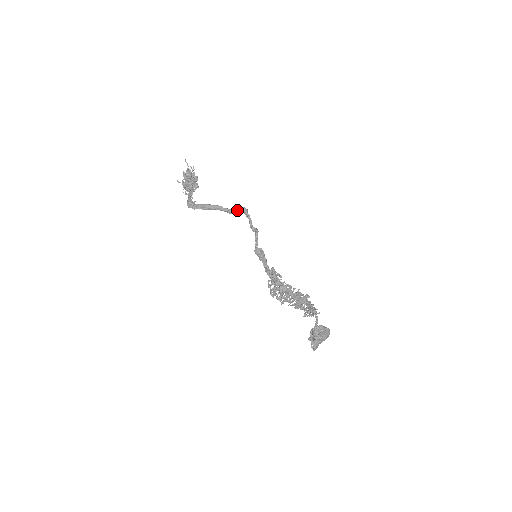
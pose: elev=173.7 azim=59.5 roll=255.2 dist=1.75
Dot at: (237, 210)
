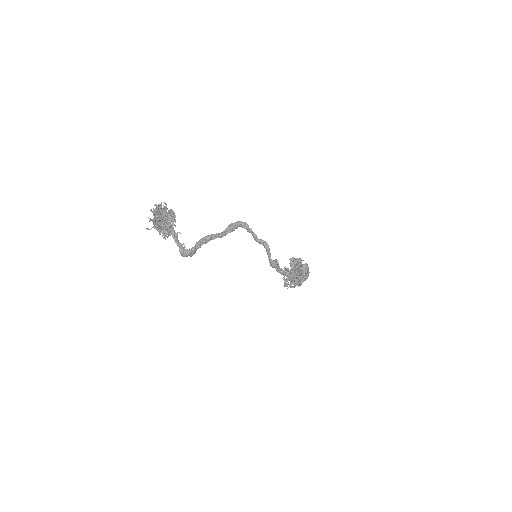
Dot at: occluded
